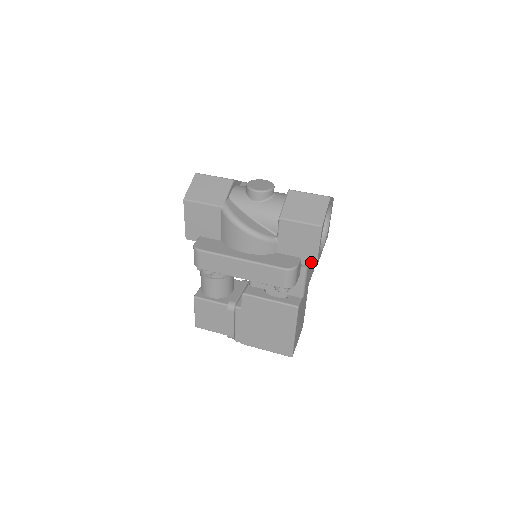
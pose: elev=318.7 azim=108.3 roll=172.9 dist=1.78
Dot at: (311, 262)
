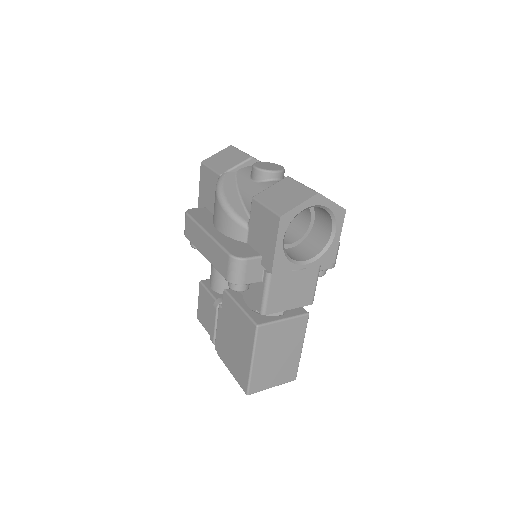
Dot at: (268, 265)
